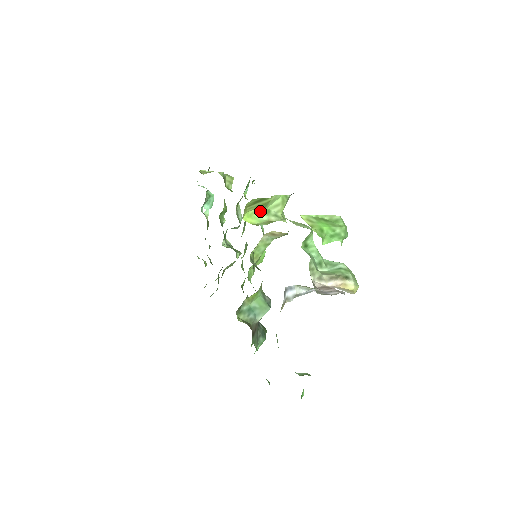
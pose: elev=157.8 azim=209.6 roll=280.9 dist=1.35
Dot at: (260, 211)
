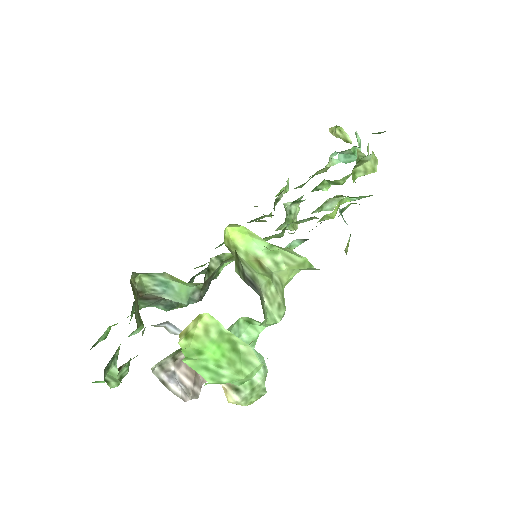
Dot at: (262, 242)
